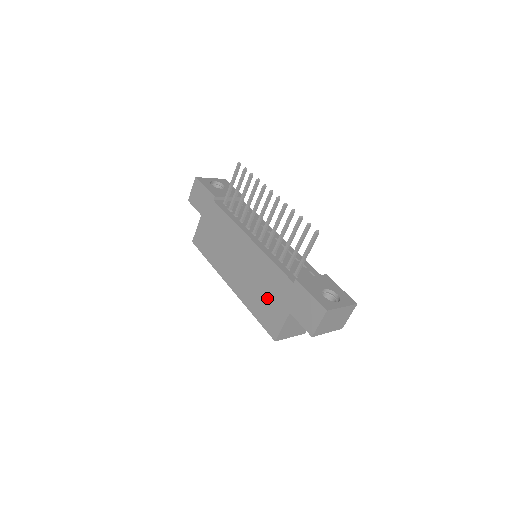
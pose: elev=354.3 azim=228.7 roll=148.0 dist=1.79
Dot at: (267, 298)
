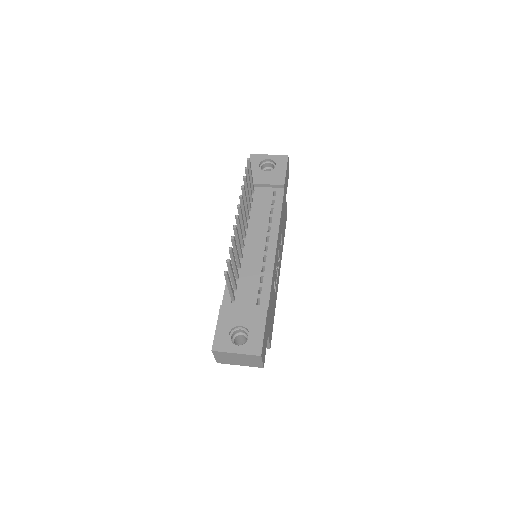
Dot at: occluded
